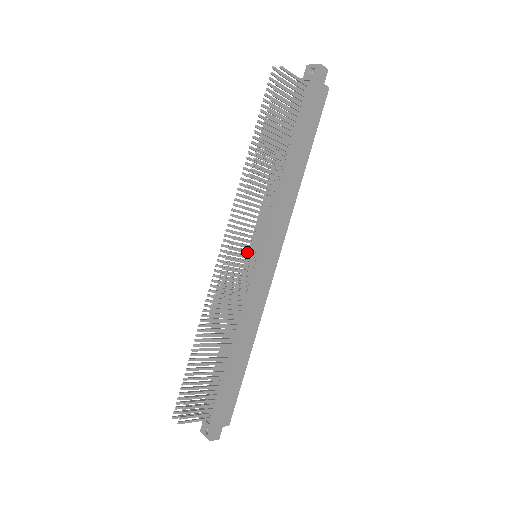
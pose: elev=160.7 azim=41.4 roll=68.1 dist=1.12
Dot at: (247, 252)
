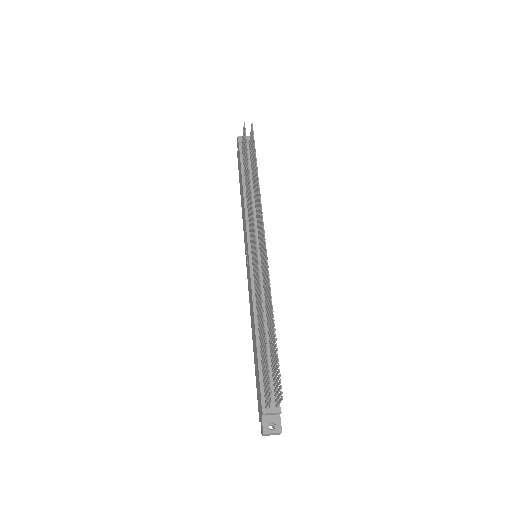
Dot at: occluded
